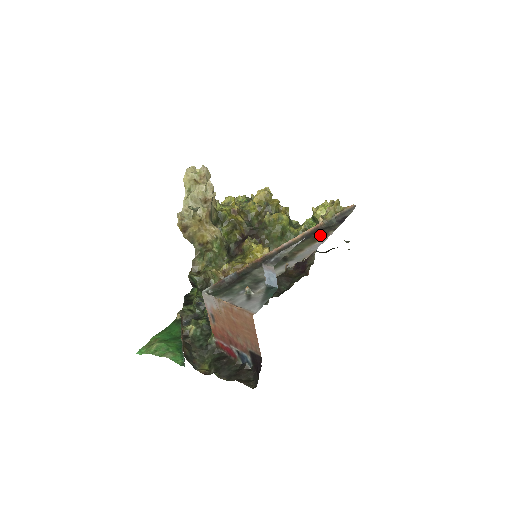
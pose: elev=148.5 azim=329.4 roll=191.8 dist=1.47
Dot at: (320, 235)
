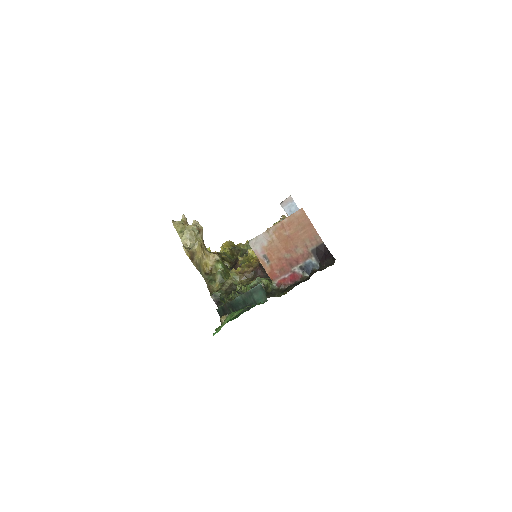
Dot at: occluded
